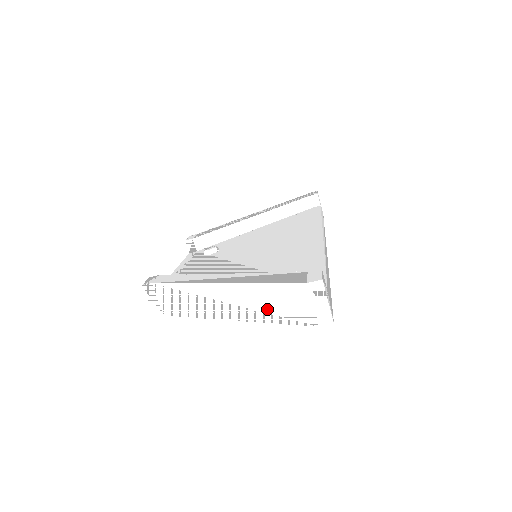
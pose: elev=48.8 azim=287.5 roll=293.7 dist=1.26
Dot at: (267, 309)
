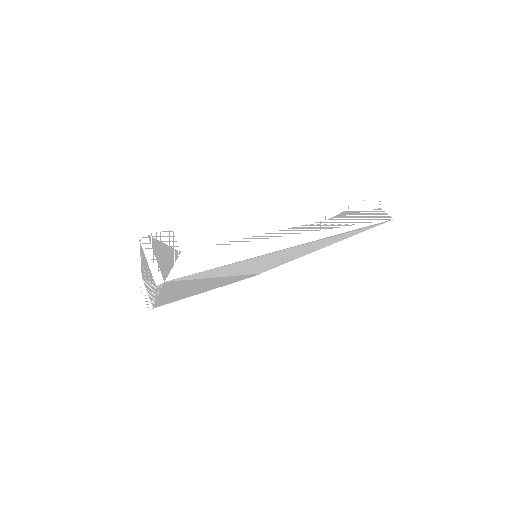
Dot at: (150, 279)
